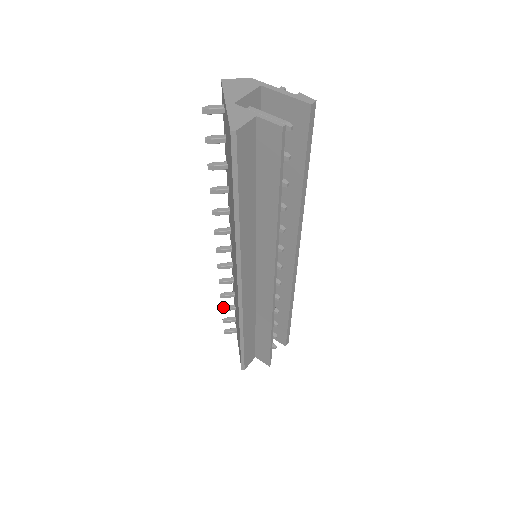
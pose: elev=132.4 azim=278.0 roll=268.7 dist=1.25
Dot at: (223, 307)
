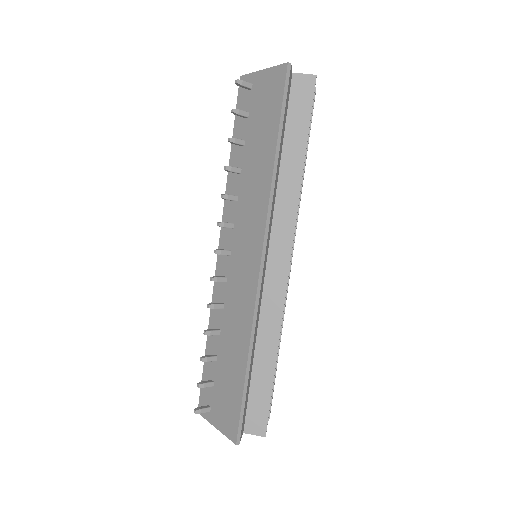
Dot at: (203, 356)
